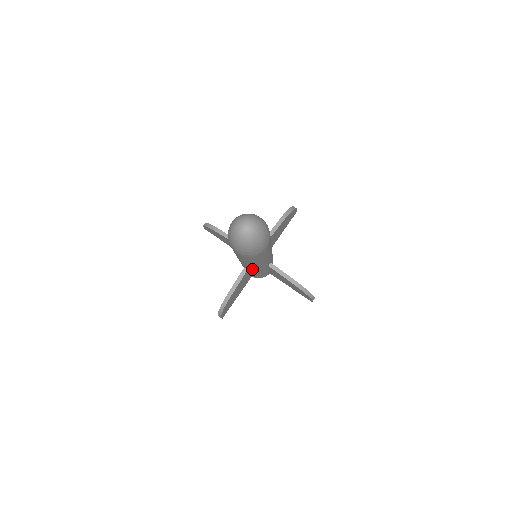
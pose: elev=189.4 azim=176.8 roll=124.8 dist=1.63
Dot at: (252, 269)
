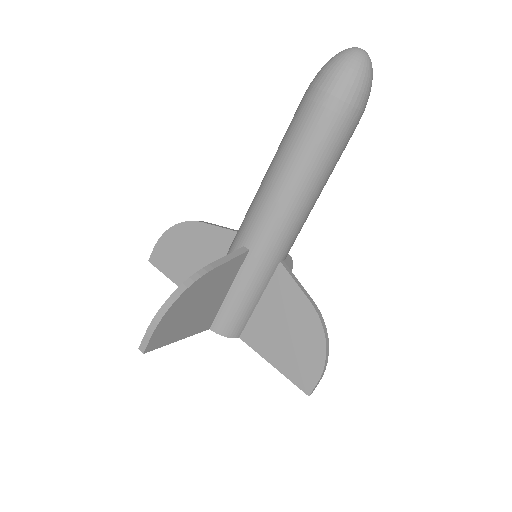
Dot at: (268, 233)
